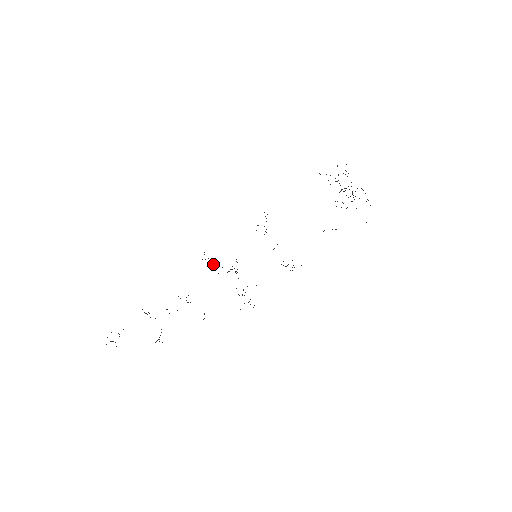
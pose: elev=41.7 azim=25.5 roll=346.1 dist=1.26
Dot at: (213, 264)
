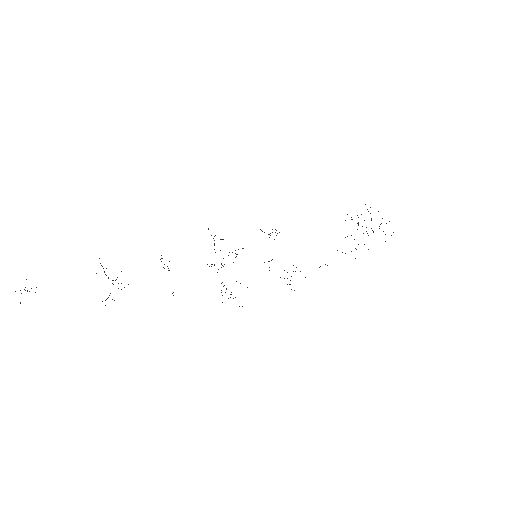
Dot at: (214, 240)
